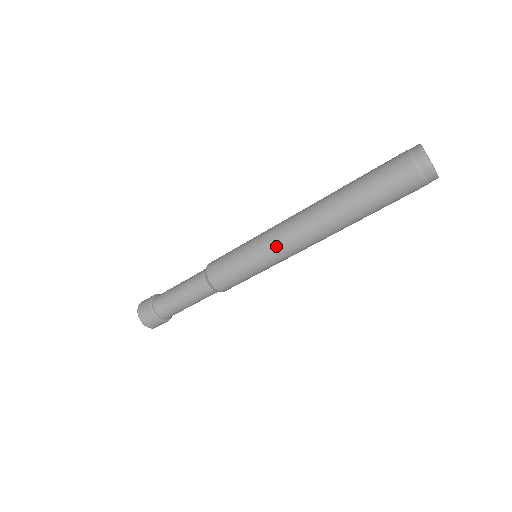
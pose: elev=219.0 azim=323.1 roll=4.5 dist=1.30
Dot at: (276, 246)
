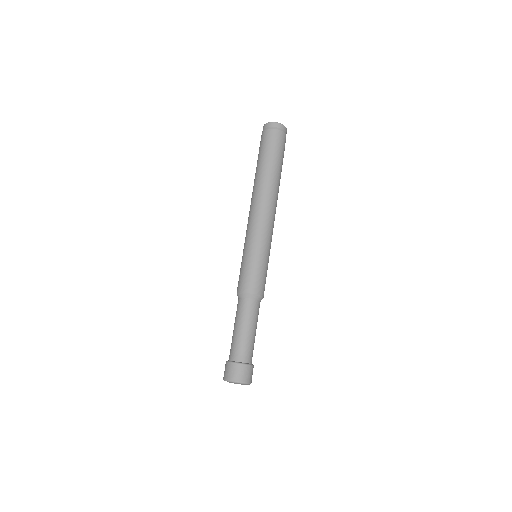
Dot at: (254, 229)
